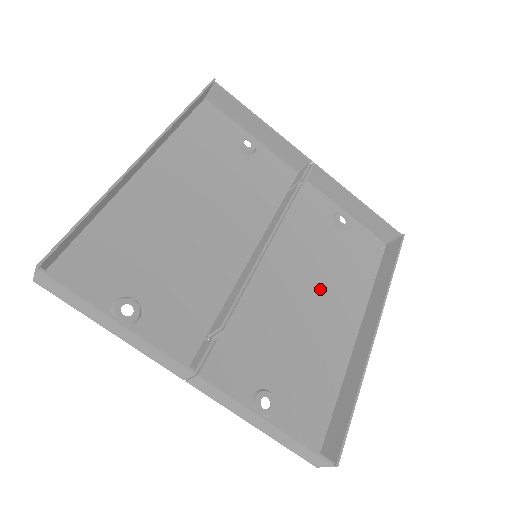
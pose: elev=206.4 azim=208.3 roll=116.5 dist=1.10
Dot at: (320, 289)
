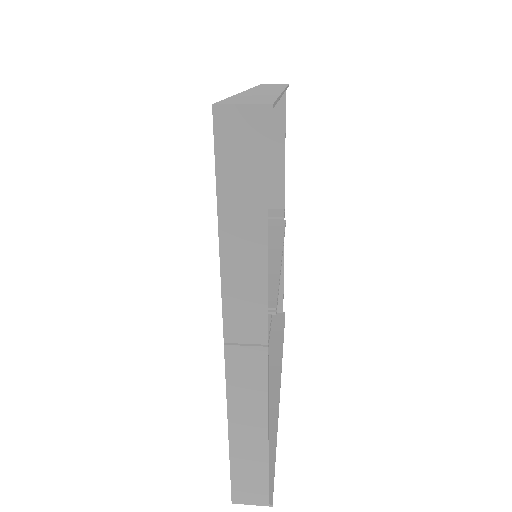
Dot at: occluded
